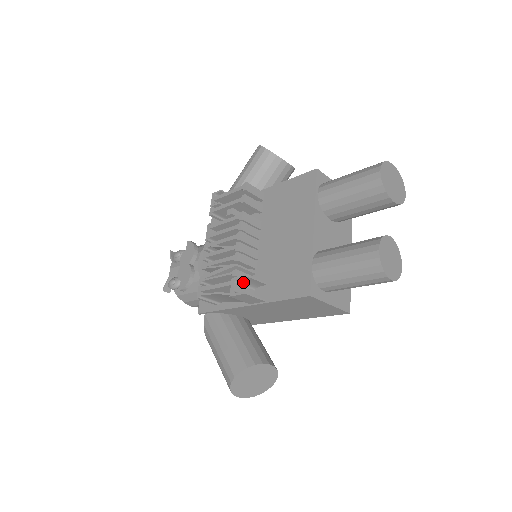
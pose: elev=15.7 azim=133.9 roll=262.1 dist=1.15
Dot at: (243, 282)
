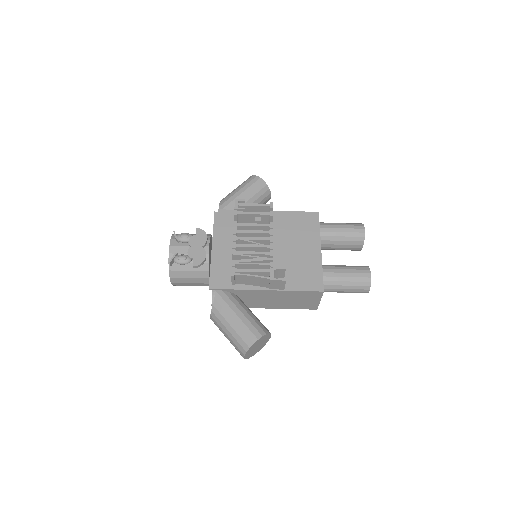
Dot at: (275, 272)
